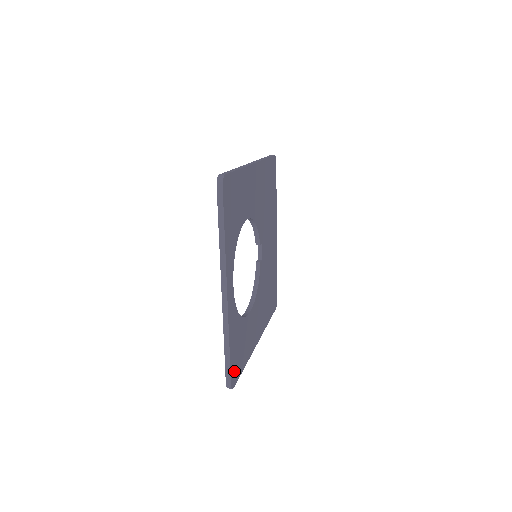
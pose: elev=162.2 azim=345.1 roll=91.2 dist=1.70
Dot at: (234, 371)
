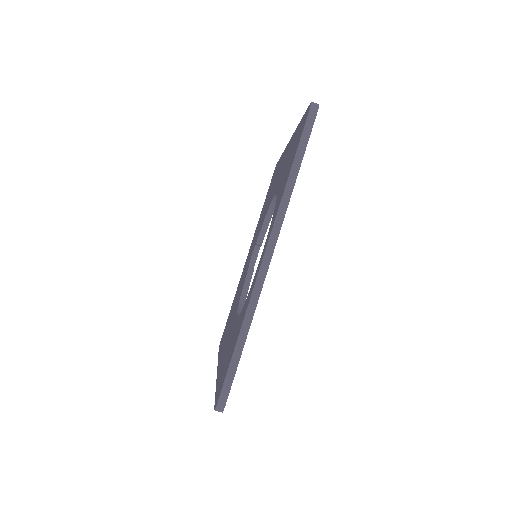
Dot at: occluded
